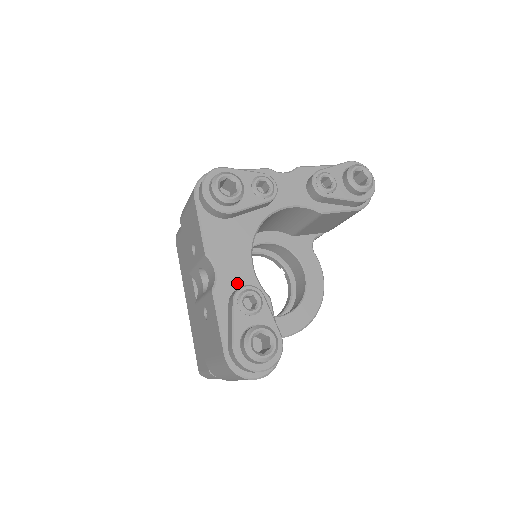
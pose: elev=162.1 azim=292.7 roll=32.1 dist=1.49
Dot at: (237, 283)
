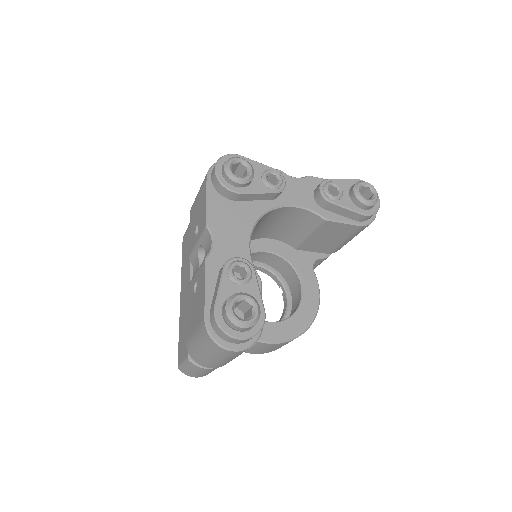
Dot at: occluded
